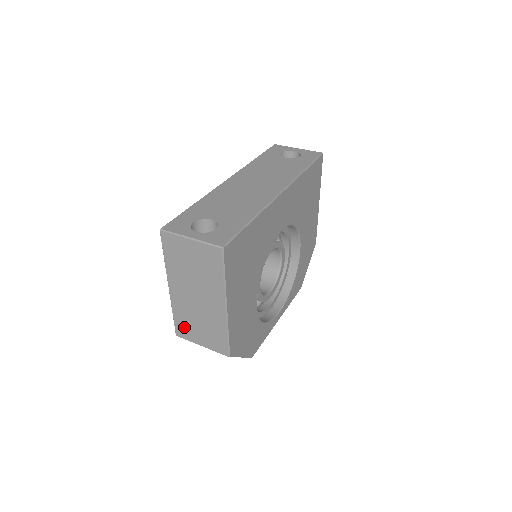
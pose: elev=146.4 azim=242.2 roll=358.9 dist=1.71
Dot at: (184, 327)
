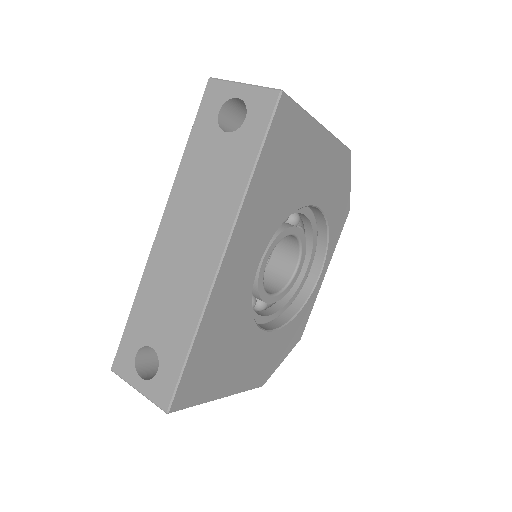
Dot at: occluded
